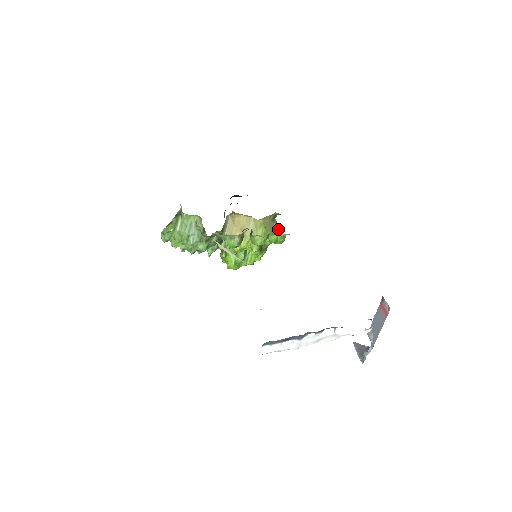
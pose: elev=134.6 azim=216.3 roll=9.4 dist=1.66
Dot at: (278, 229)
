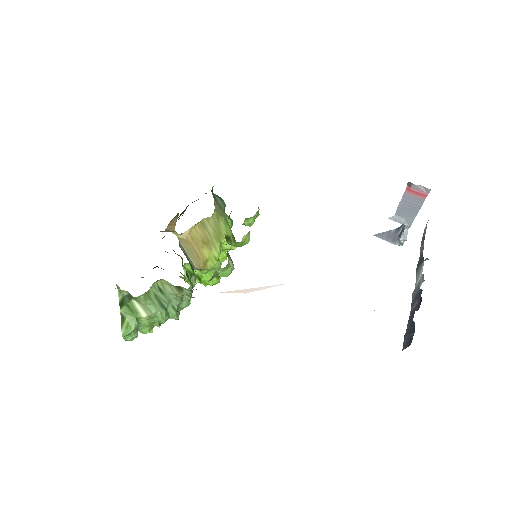
Dot at: (222, 200)
